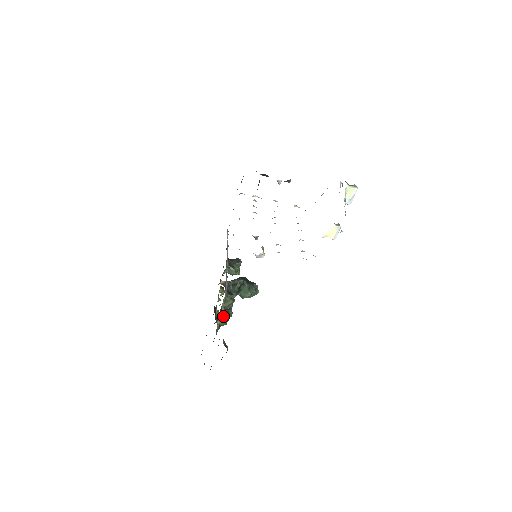
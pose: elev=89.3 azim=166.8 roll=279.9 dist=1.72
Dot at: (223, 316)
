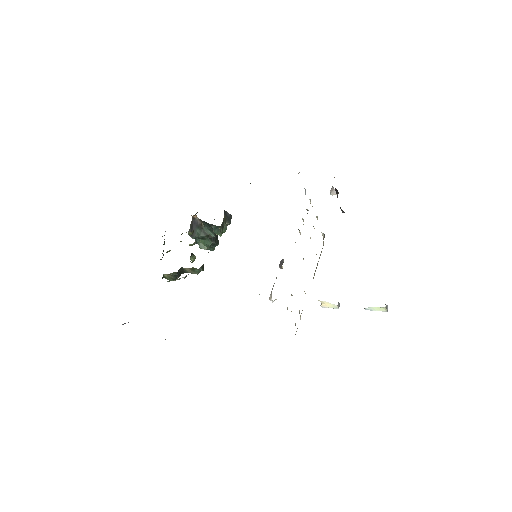
Dot at: (176, 275)
